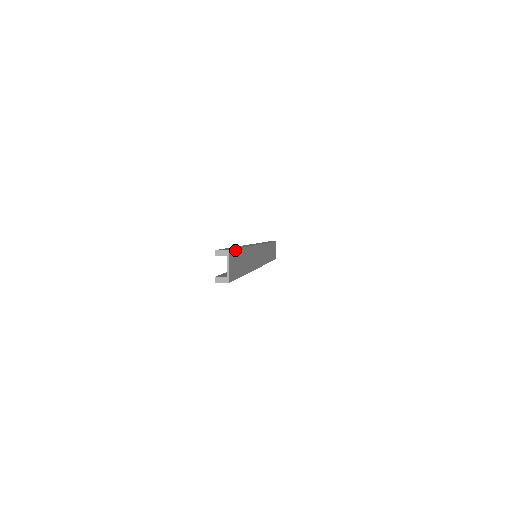
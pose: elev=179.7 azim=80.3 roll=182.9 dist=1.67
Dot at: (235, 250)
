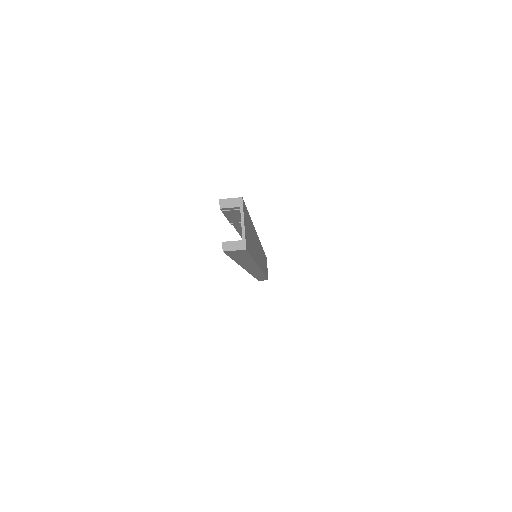
Dot at: (246, 210)
